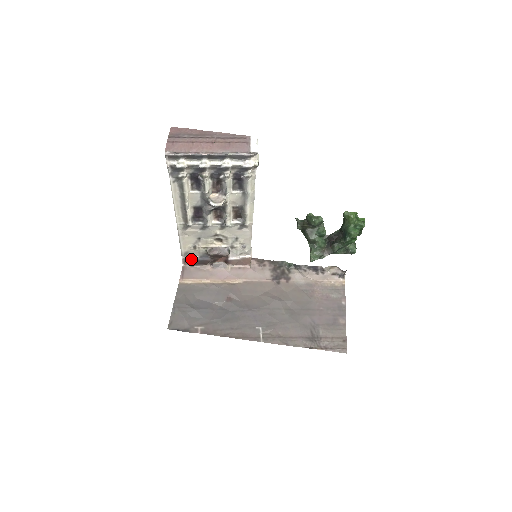
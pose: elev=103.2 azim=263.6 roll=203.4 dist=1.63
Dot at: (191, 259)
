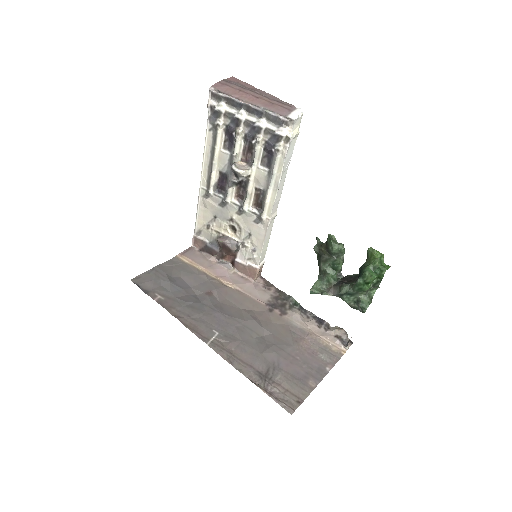
Dot at: (201, 241)
